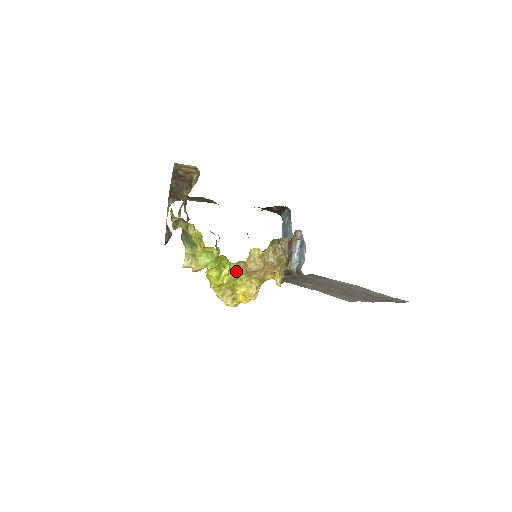
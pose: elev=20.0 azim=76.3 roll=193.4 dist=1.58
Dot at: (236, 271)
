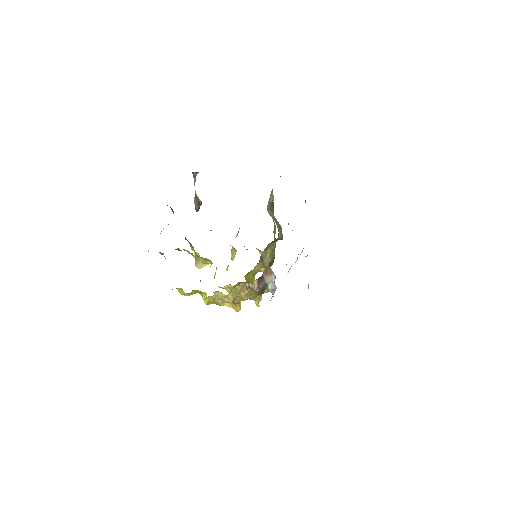
Dot at: (211, 299)
